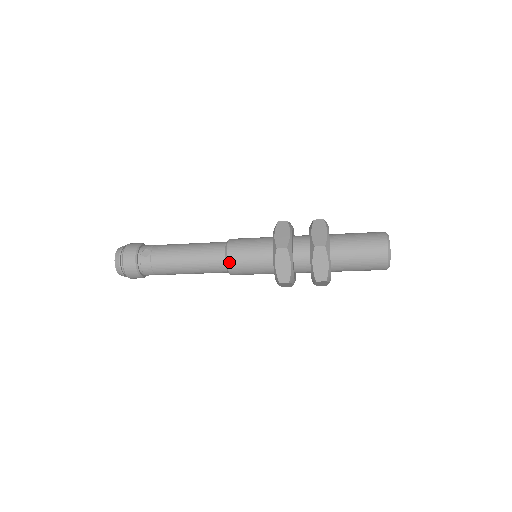
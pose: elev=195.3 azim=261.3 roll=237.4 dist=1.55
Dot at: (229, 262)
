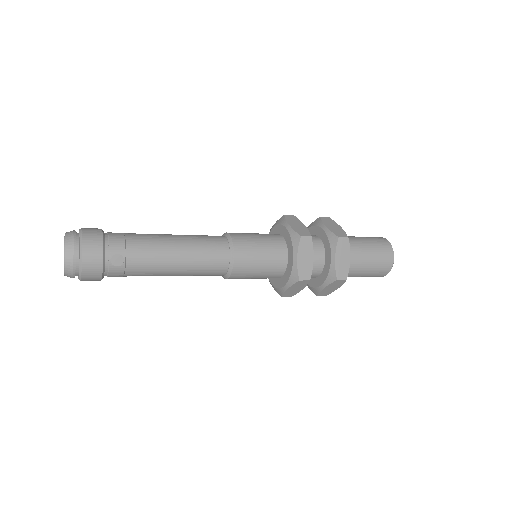
Dot at: (232, 276)
